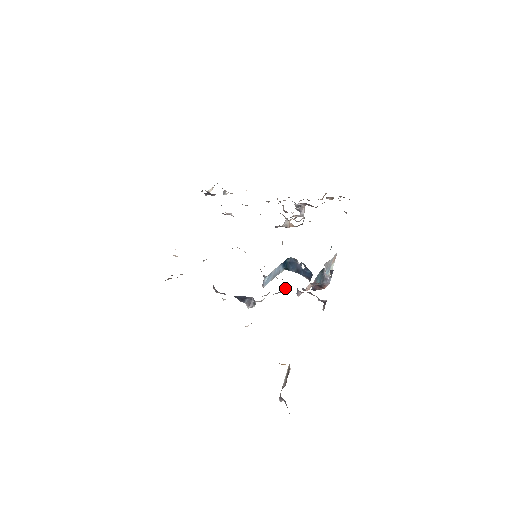
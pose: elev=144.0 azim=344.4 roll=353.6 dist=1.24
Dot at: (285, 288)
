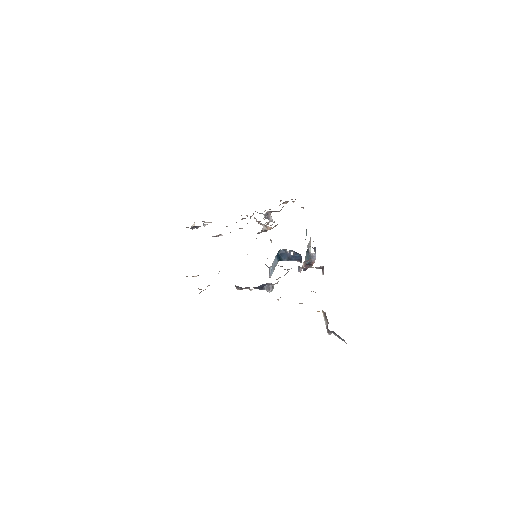
Dot at: (289, 269)
